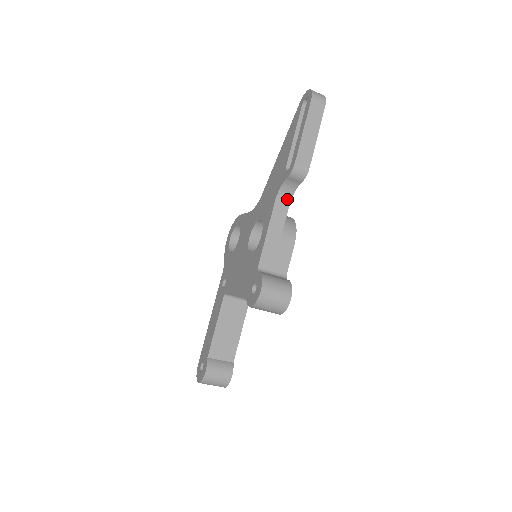
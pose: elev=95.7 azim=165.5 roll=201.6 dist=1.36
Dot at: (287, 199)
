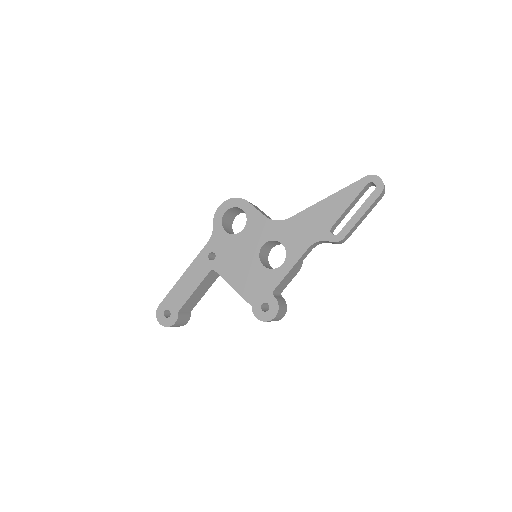
Dot at: (315, 246)
